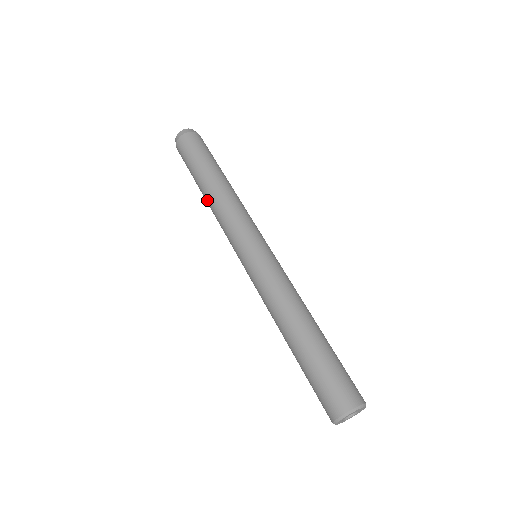
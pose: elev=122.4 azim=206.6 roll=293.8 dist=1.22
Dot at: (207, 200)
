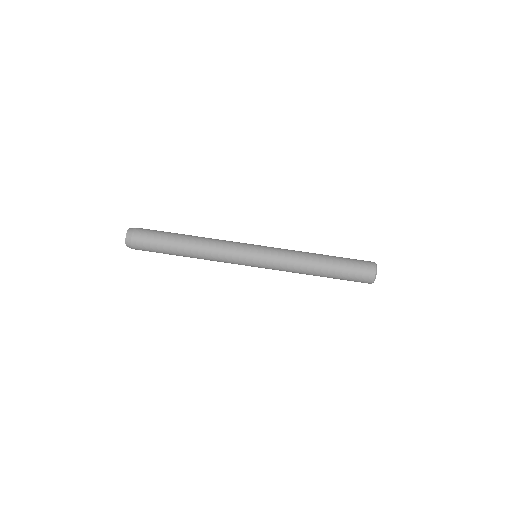
Dot at: occluded
